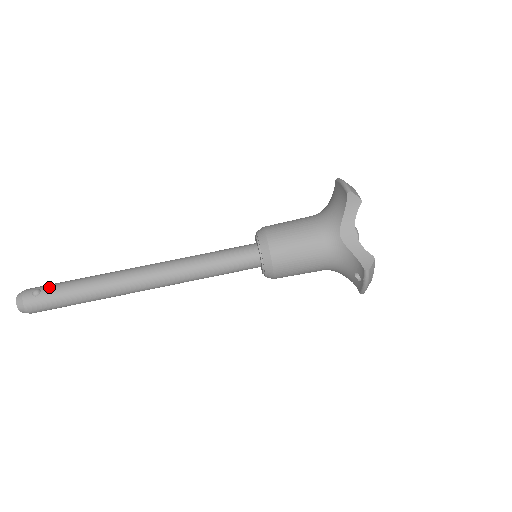
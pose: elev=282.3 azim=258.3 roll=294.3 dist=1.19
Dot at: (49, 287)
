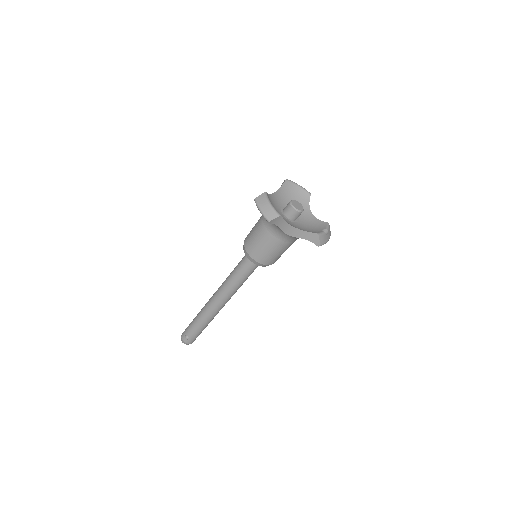
Dot at: (189, 333)
